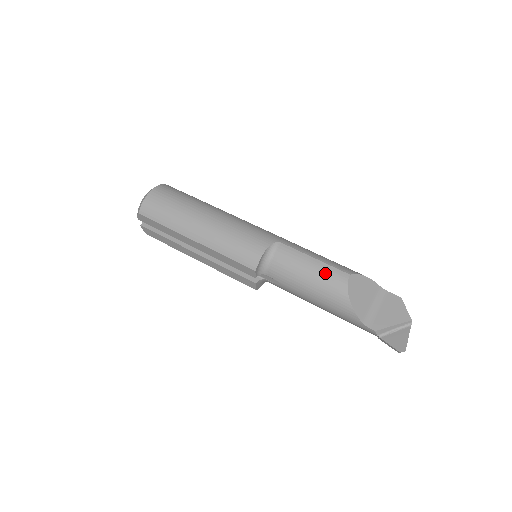
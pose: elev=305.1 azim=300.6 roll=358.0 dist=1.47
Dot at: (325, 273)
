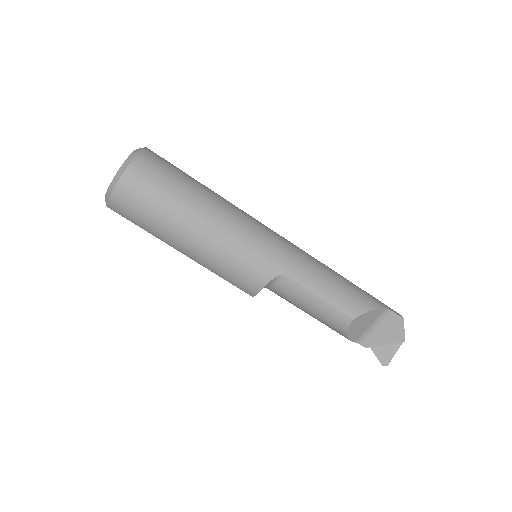
Dot at: (327, 314)
